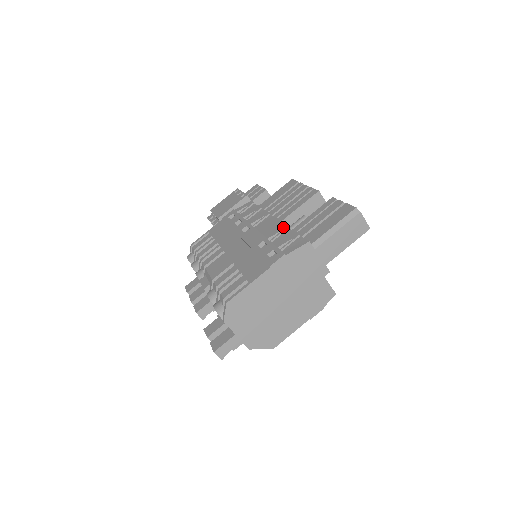
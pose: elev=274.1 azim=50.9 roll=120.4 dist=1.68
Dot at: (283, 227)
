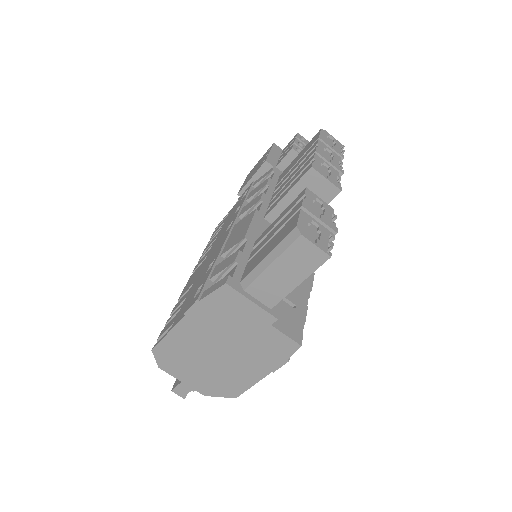
Dot at: (241, 238)
